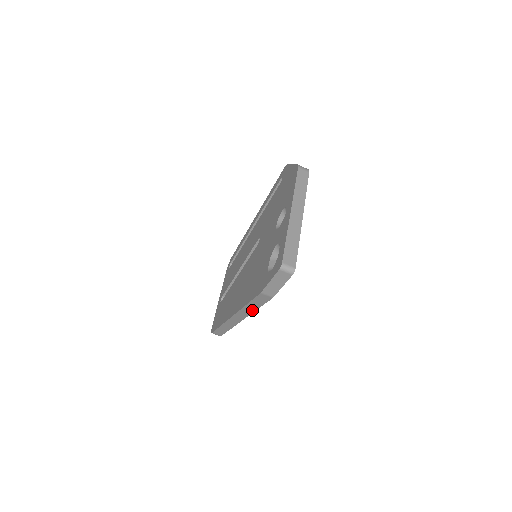
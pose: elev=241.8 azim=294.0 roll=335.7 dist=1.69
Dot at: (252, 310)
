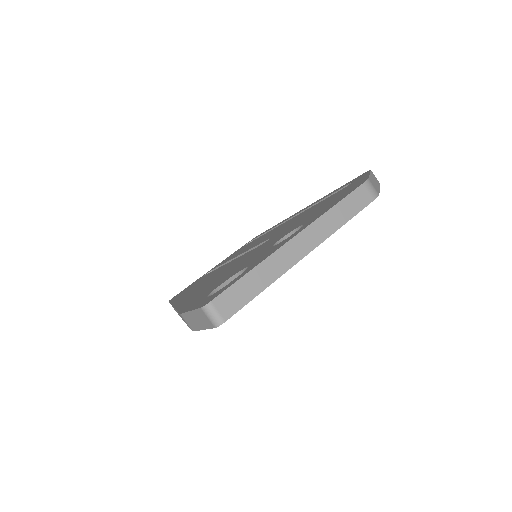
Dot at: occluded
